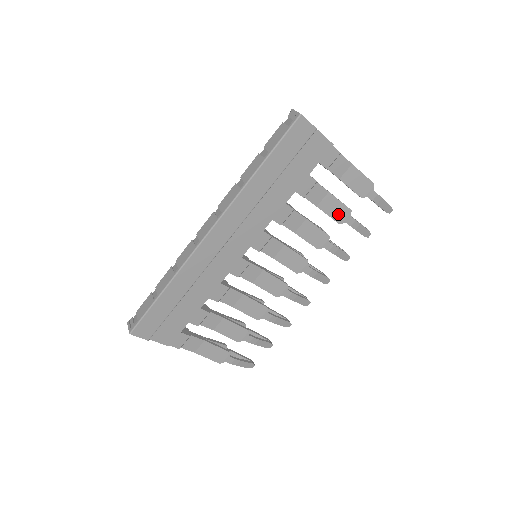
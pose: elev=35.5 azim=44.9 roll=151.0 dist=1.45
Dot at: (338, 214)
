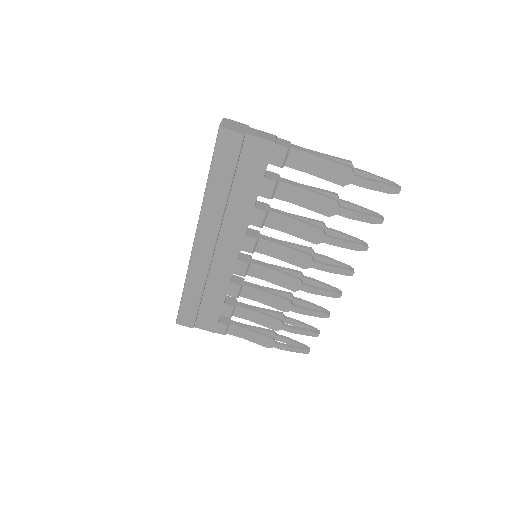
Dot at: (322, 207)
